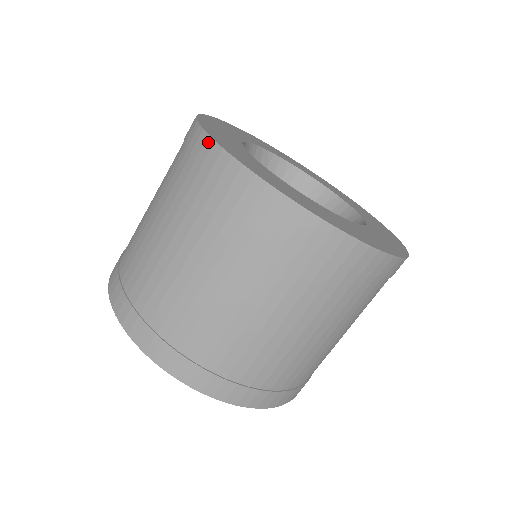
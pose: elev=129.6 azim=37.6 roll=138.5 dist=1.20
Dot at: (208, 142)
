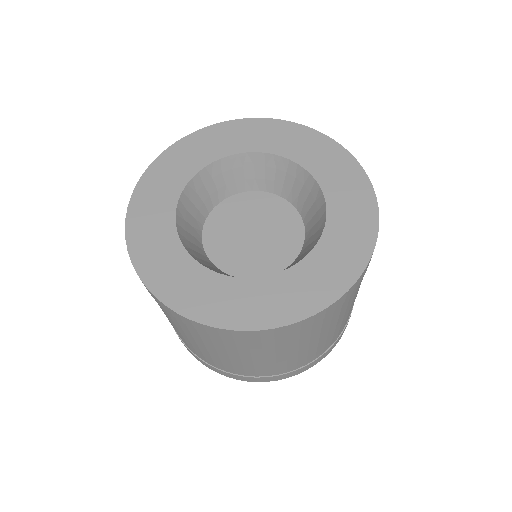
Dot at: (237, 333)
